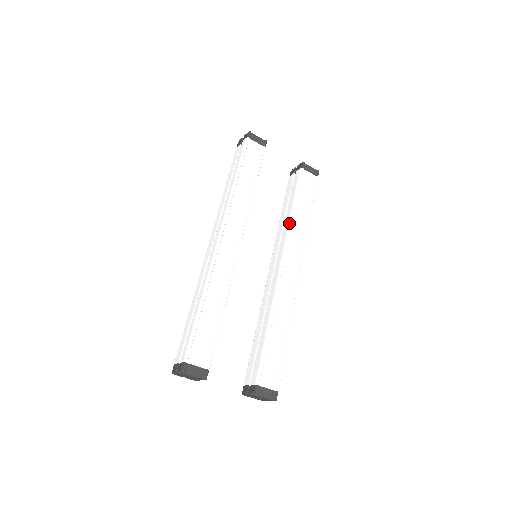
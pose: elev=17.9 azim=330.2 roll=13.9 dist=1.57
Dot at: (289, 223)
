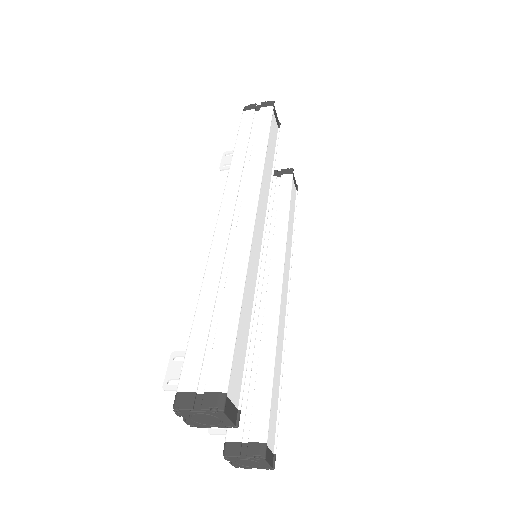
Dot at: (284, 230)
